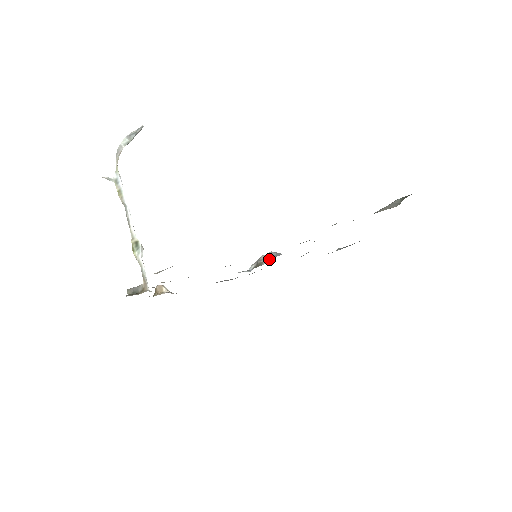
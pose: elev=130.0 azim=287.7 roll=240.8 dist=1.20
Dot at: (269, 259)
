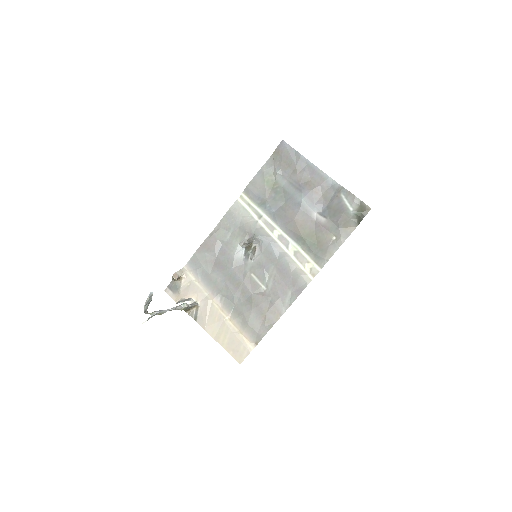
Dot at: (257, 243)
